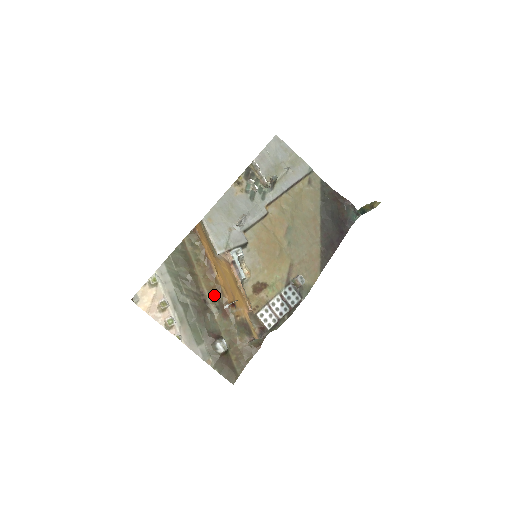
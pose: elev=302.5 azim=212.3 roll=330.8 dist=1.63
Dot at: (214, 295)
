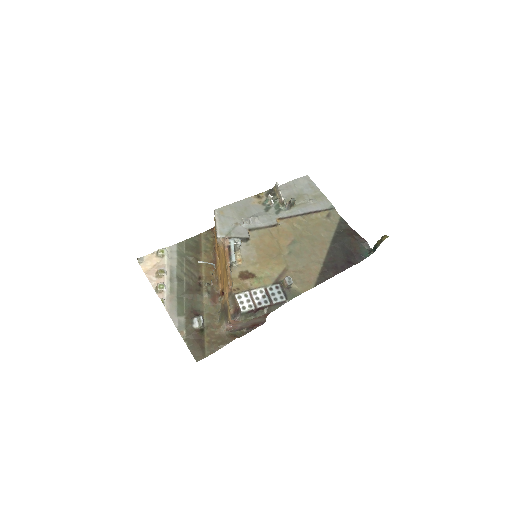
Dot at: (210, 282)
